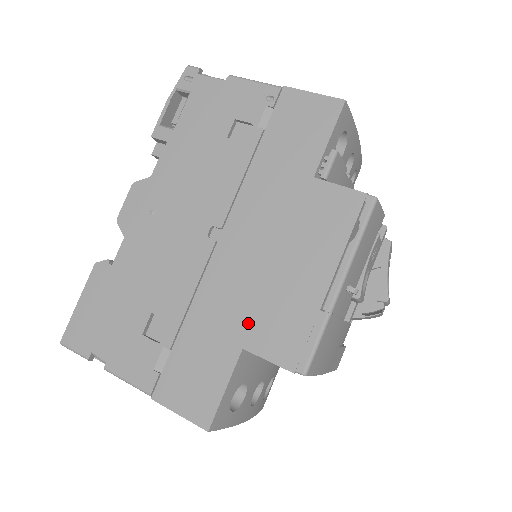
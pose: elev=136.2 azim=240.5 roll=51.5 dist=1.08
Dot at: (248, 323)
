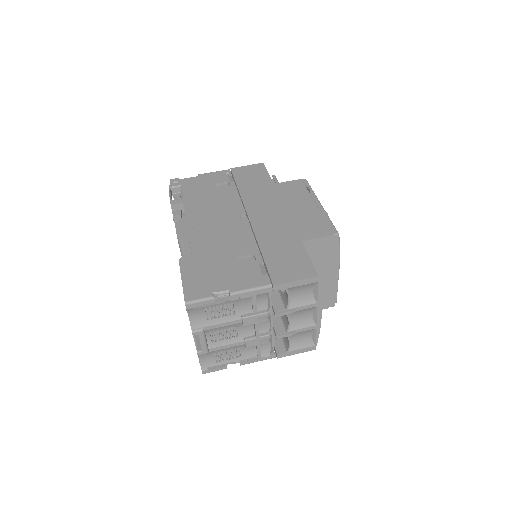
Dot at: (294, 233)
